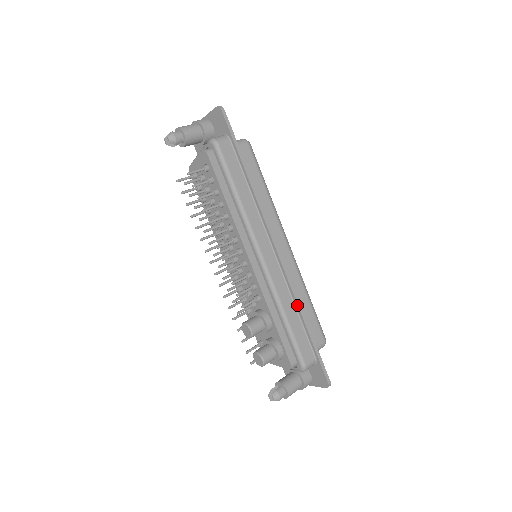
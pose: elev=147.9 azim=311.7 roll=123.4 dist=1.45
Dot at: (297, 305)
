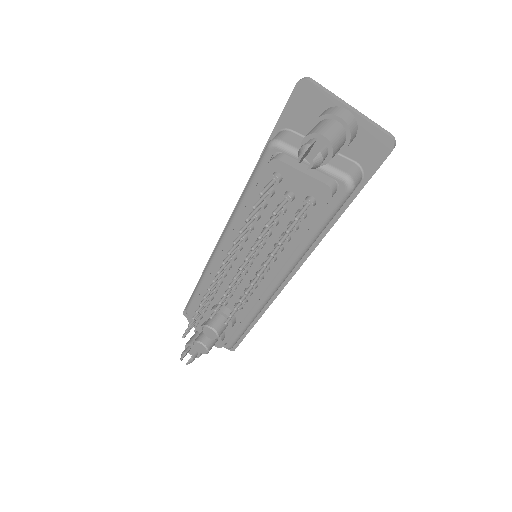
Dot at: (264, 312)
